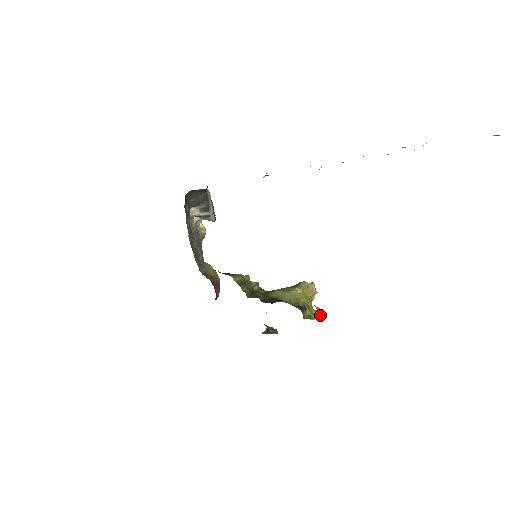
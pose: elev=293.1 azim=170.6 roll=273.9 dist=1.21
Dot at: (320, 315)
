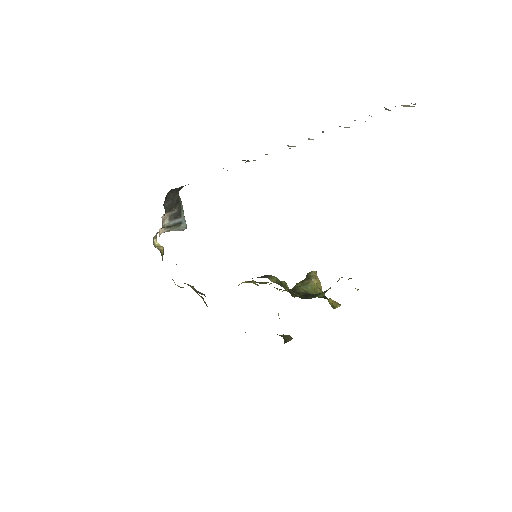
Dot at: (336, 303)
